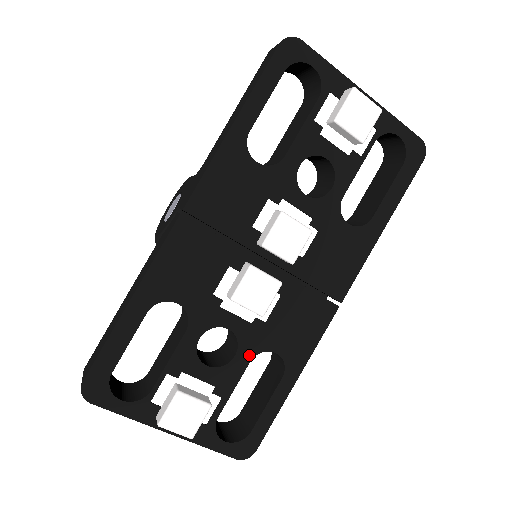
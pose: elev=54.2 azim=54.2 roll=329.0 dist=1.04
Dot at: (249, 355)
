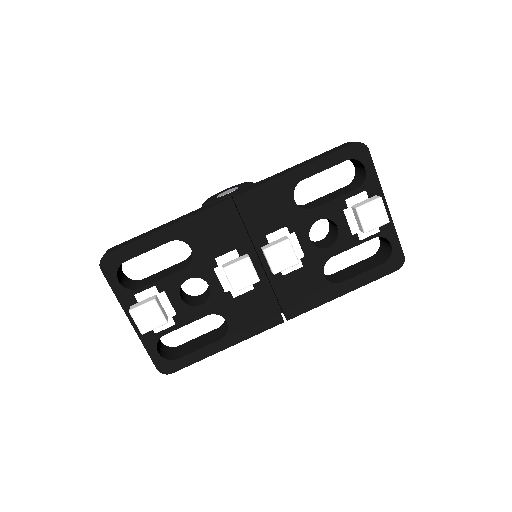
Dot at: (210, 311)
